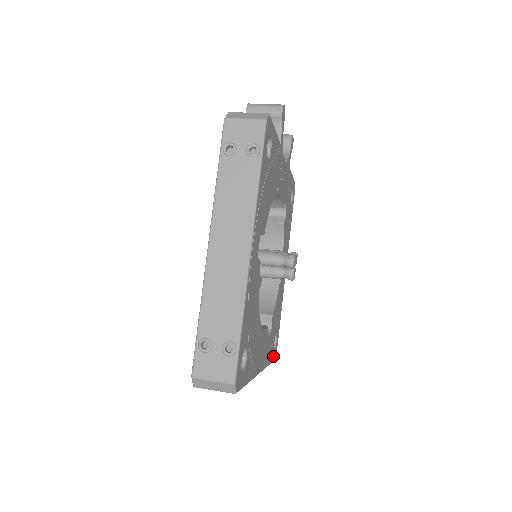
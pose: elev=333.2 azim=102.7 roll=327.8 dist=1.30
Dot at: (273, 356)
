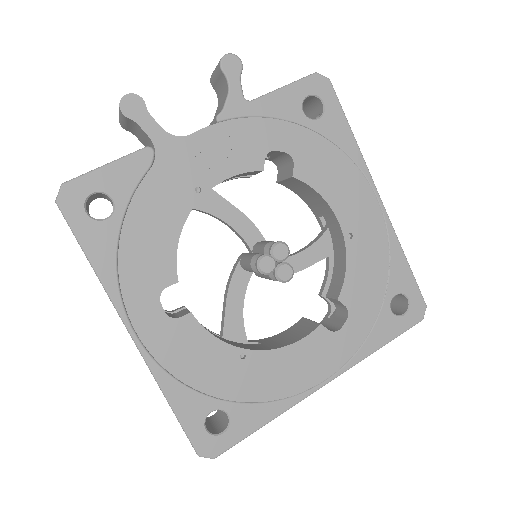
Dot at: (403, 324)
